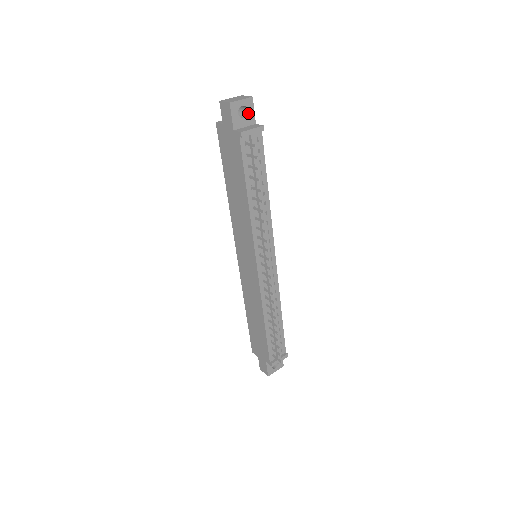
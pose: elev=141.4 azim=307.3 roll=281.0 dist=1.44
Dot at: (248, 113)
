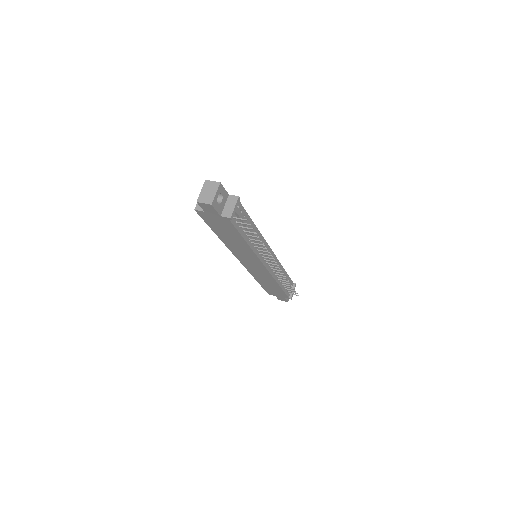
Dot at: (222, 195)
